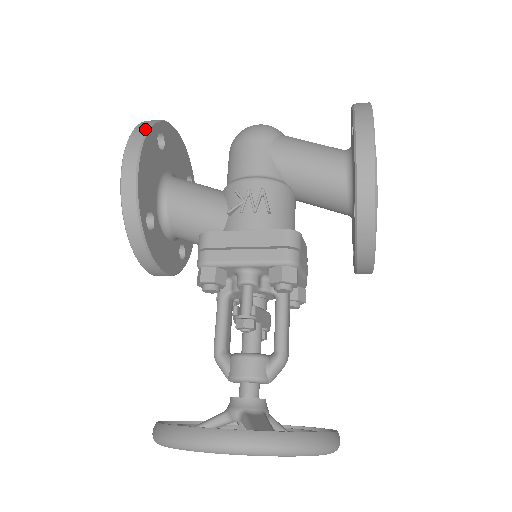
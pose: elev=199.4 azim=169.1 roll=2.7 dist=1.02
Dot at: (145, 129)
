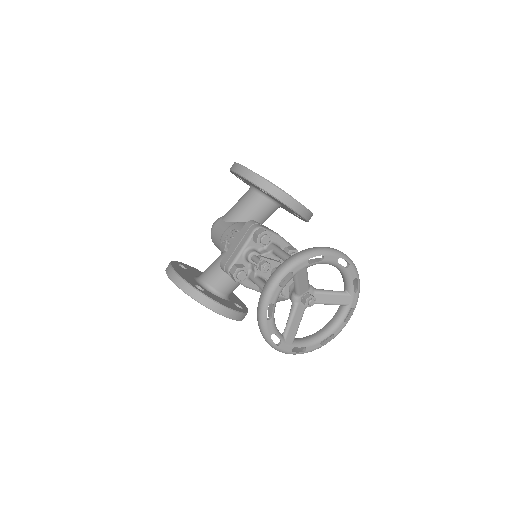
Dot at: (169, 263)
